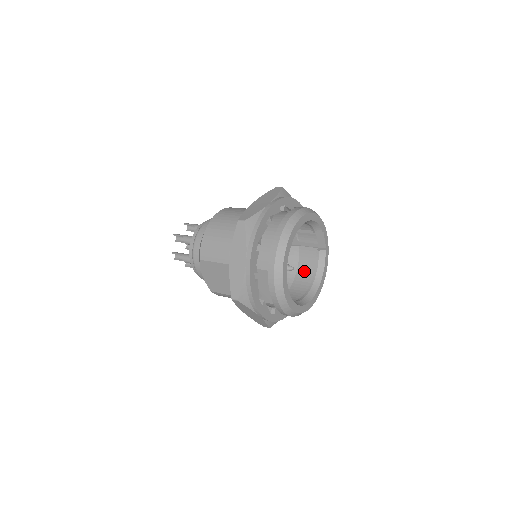
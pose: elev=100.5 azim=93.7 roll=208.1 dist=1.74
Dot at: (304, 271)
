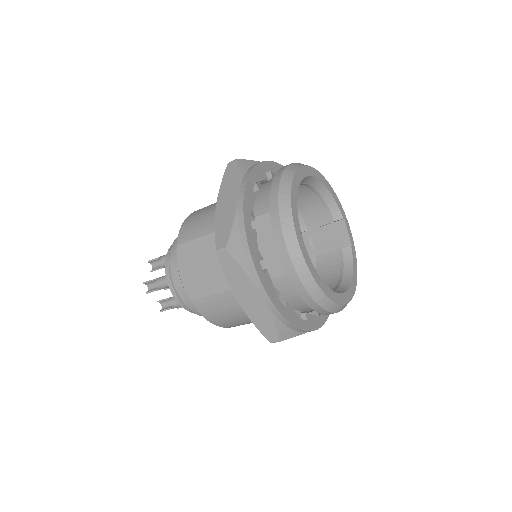
Dot at: (325, 283)
